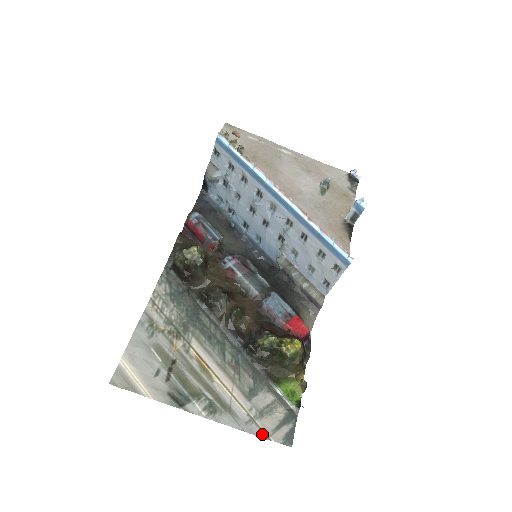
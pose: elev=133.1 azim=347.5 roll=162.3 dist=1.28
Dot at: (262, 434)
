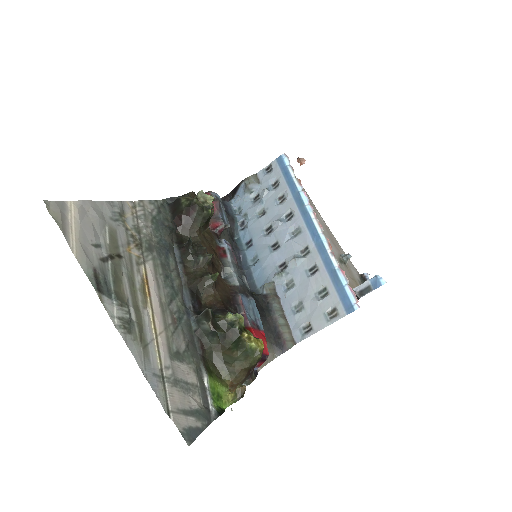
Dot at: (164, 402)
